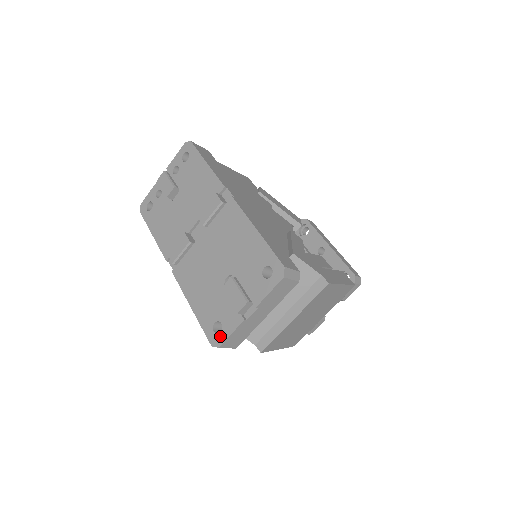
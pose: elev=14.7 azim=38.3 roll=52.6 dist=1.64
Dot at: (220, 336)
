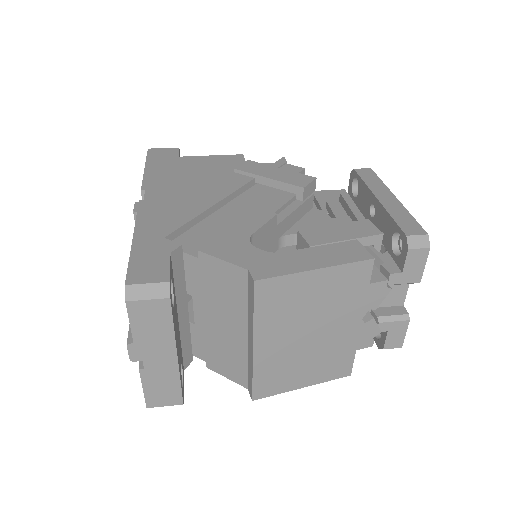
Dot at: occluded
